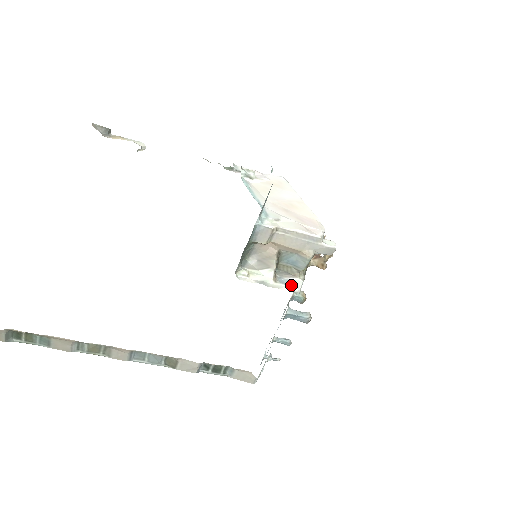
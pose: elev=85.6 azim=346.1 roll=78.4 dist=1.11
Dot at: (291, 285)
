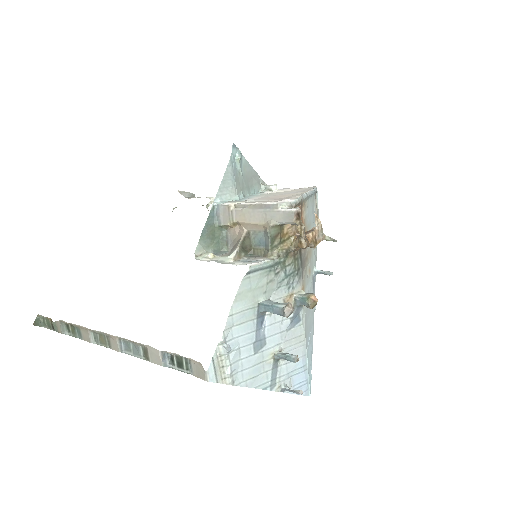
Dot at: (249, 262)
